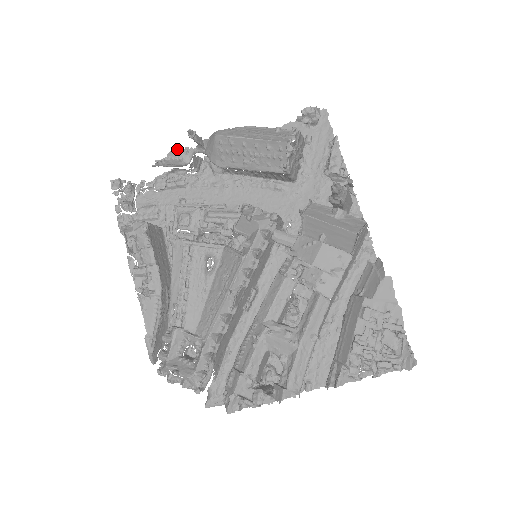
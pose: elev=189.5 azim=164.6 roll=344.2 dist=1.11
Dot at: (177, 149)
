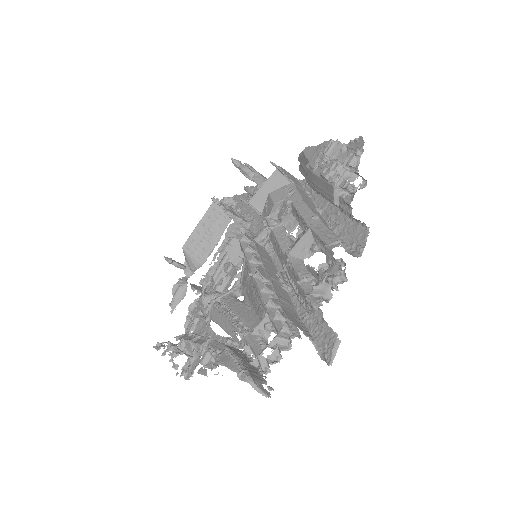
Dot at: (174, 284)
